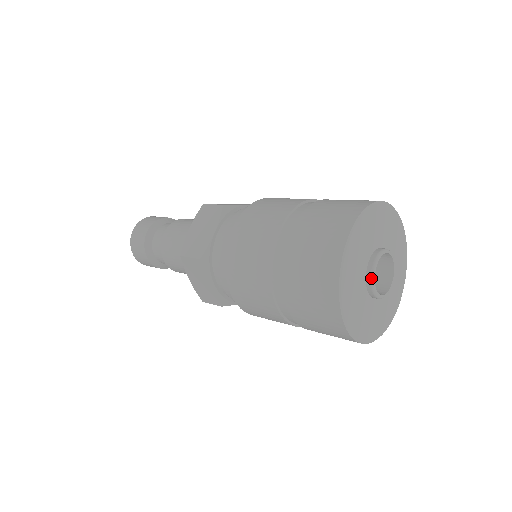
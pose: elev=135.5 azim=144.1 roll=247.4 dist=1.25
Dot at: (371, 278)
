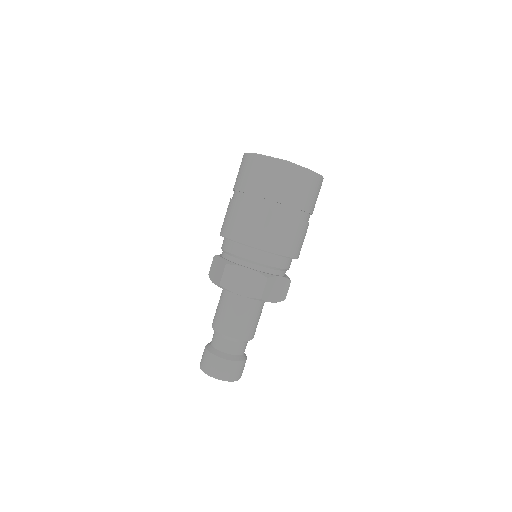
Dot at: occluded
